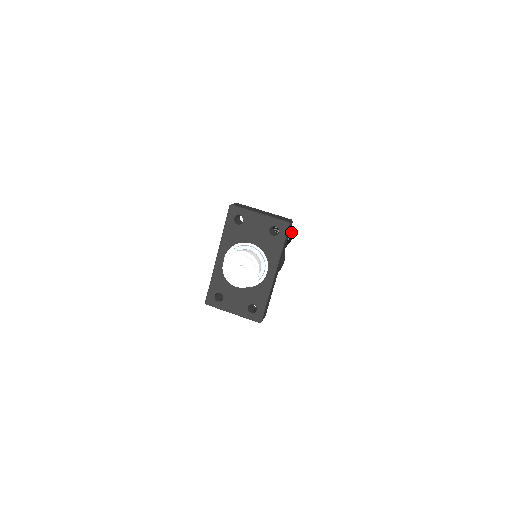
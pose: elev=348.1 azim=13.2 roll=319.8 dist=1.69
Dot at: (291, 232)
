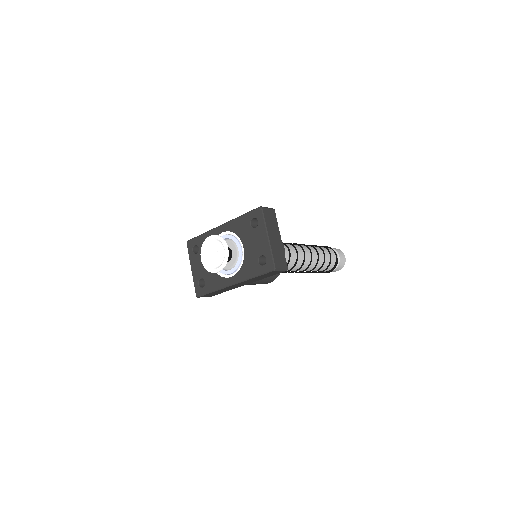
Dot at: (334, 268)
